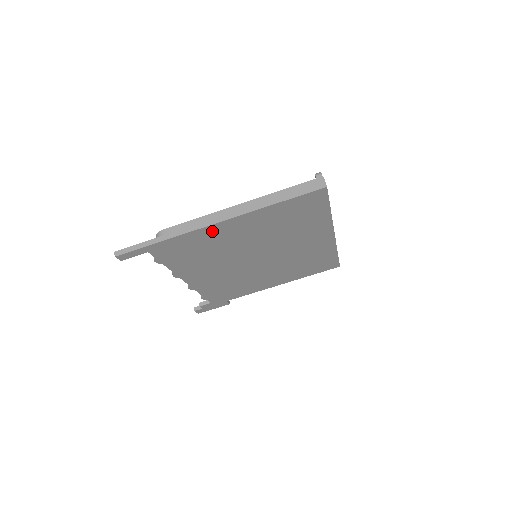
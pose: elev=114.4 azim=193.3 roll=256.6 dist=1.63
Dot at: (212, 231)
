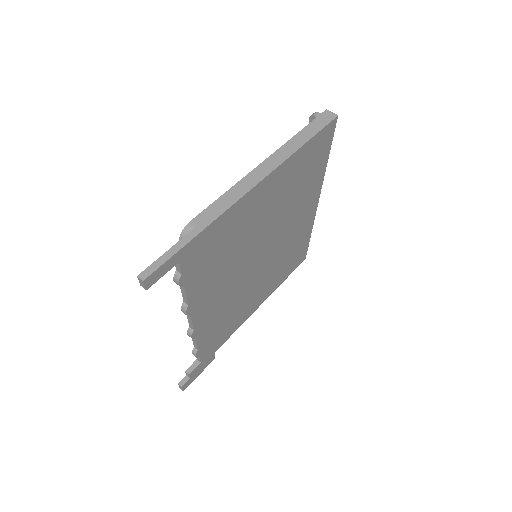
Dot at: (245, 205)
